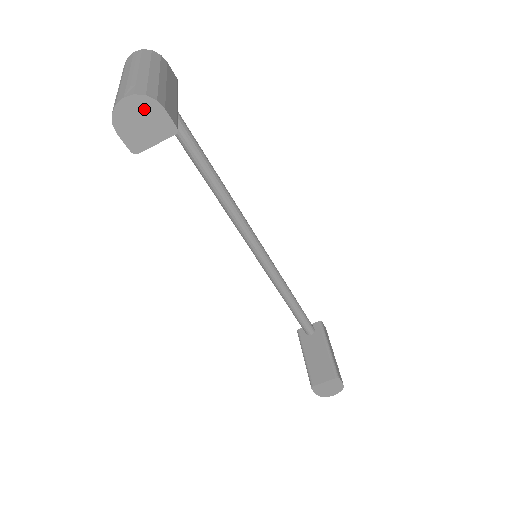
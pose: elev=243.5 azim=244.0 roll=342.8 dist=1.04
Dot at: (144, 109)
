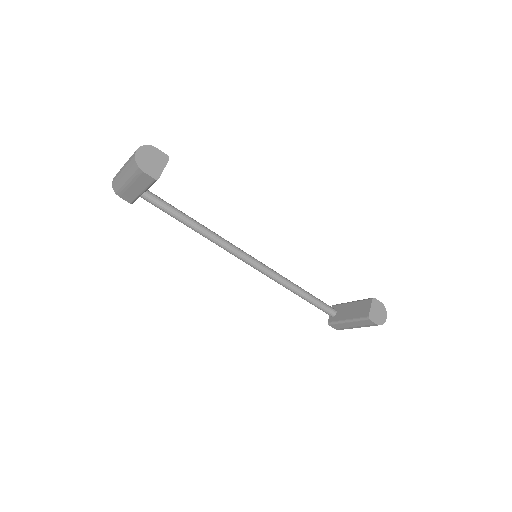
Dot at: (148, 152)
